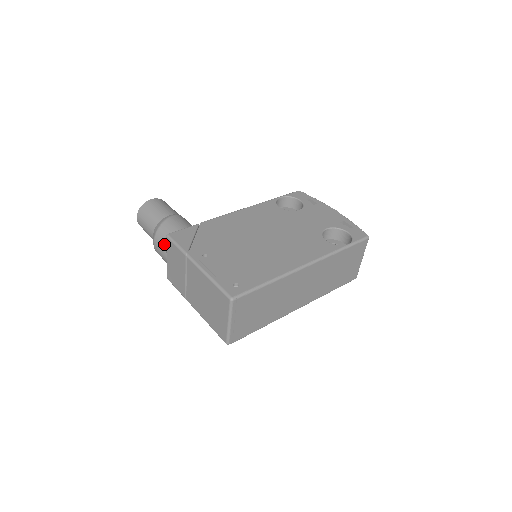
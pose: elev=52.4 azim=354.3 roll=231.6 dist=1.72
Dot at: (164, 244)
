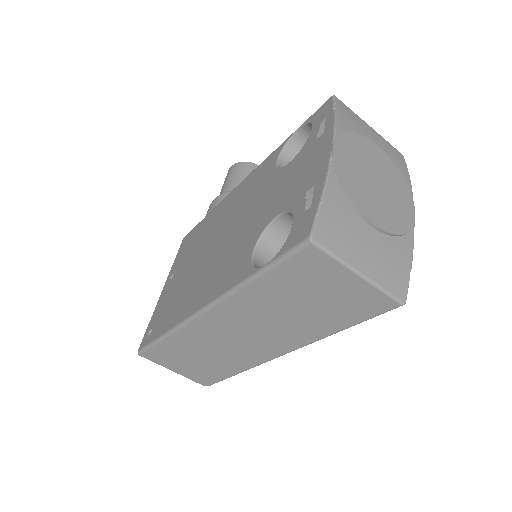
Dot at: occluded
